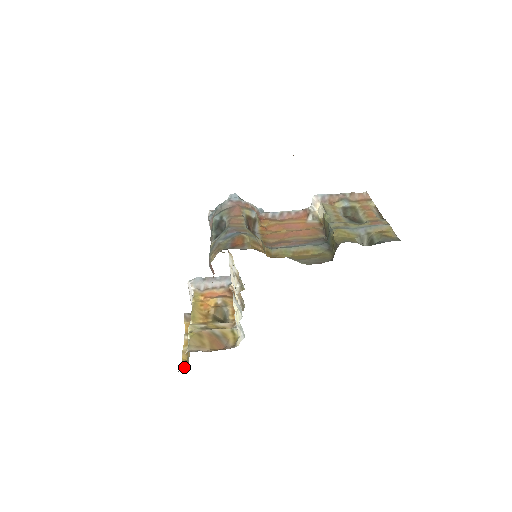
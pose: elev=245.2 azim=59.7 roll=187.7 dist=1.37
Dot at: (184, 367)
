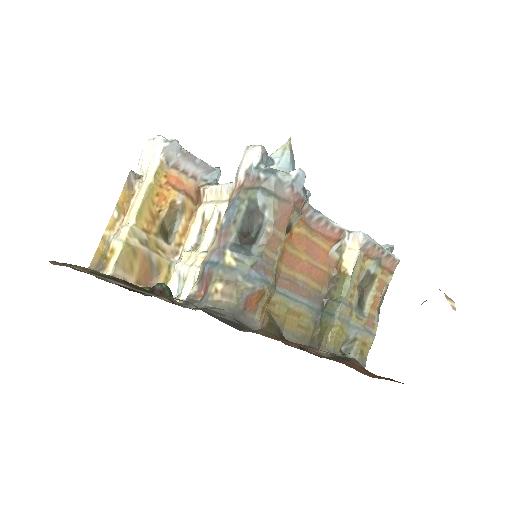
Dot at: (95, 265)
